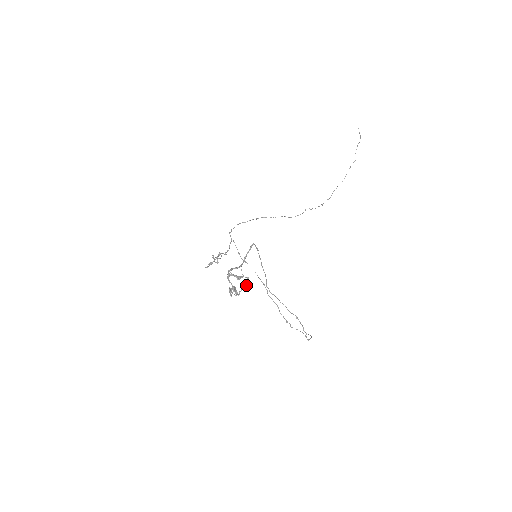
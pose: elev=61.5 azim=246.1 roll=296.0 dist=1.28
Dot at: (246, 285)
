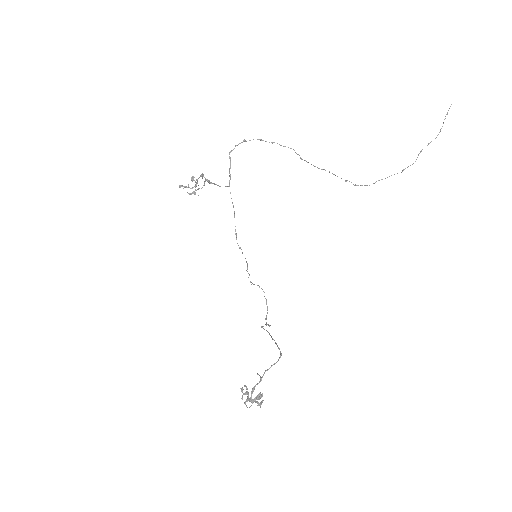
Dot at: (260, 397)
